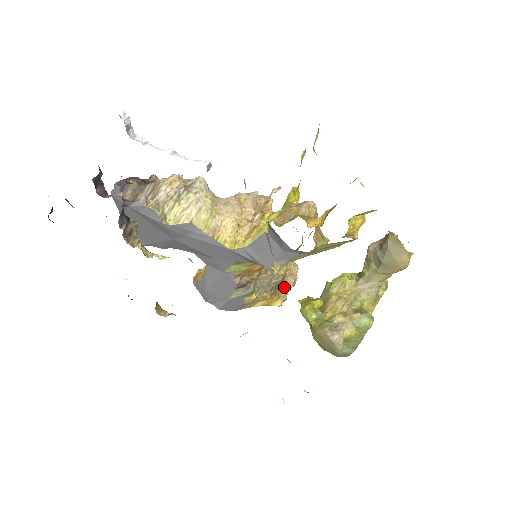
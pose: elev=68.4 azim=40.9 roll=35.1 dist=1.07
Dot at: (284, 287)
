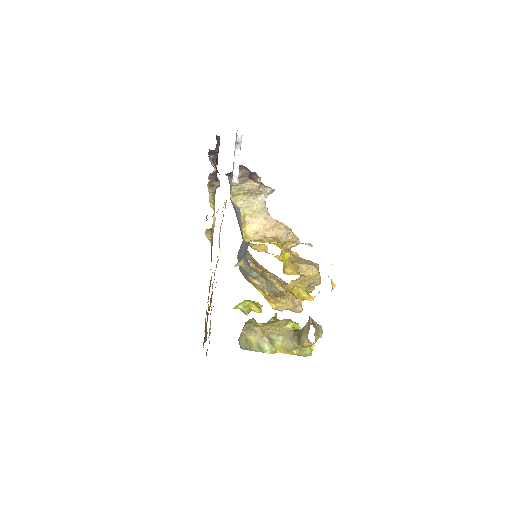
Dot at: (284, 302)
